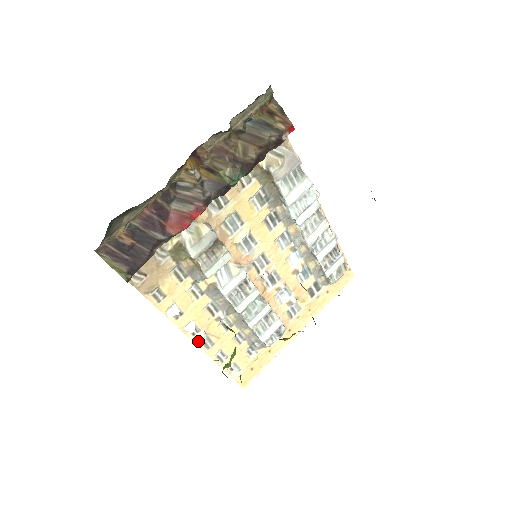
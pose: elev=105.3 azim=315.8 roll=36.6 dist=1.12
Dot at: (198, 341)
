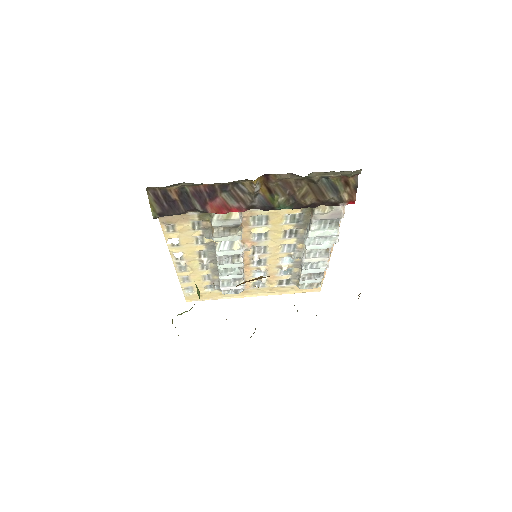
Dot at: (177, 264)
